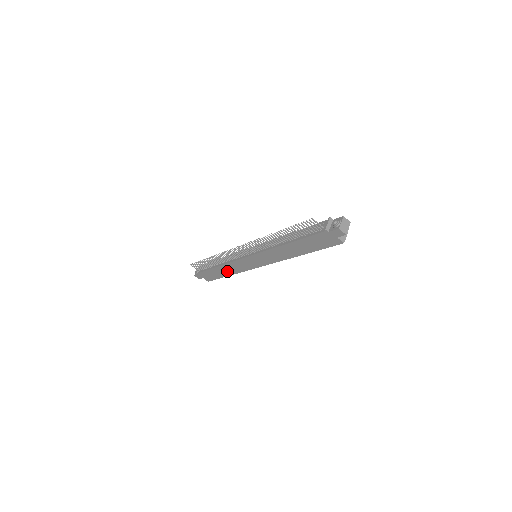
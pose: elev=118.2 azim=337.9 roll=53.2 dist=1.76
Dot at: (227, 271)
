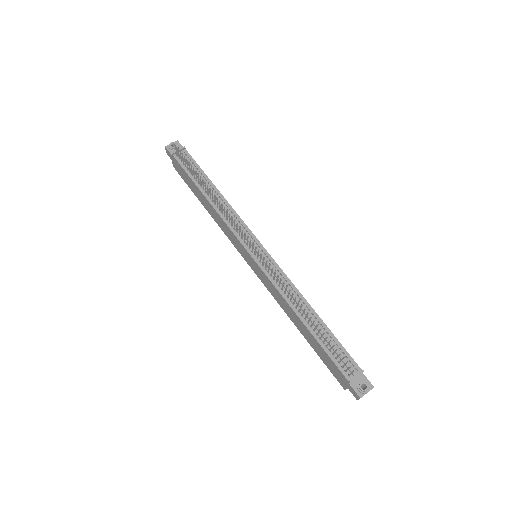
Dot at: (209, 208)
